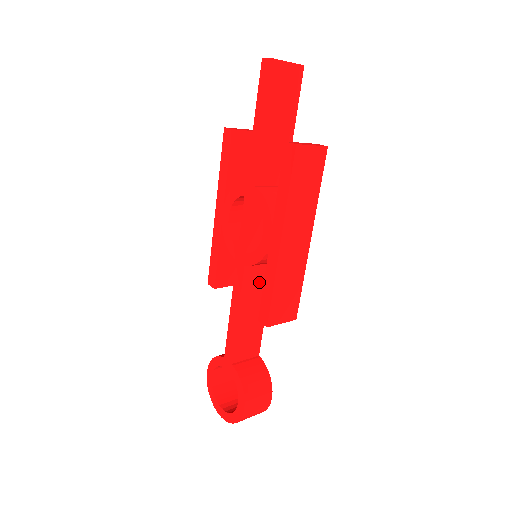
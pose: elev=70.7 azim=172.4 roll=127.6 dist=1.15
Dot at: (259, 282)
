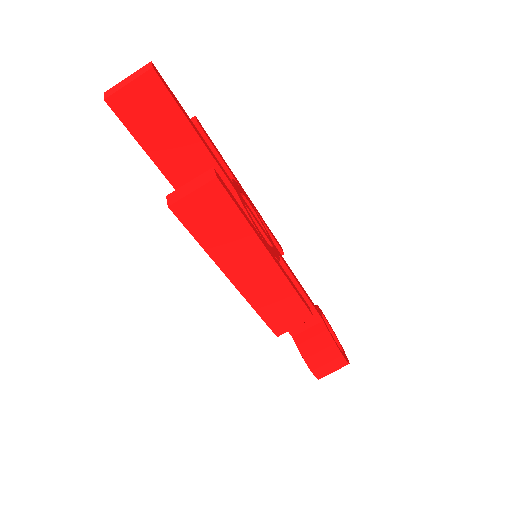
Dot at: occluded
